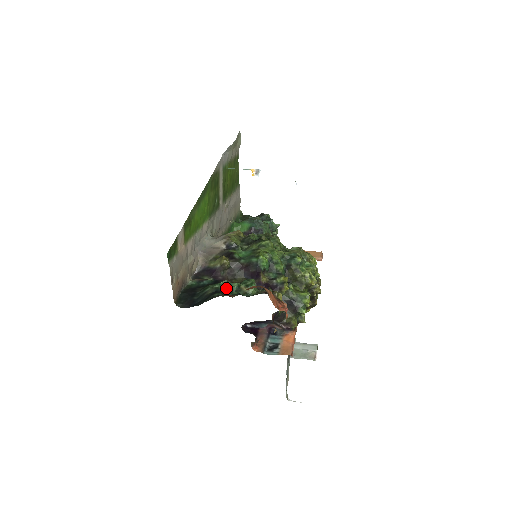
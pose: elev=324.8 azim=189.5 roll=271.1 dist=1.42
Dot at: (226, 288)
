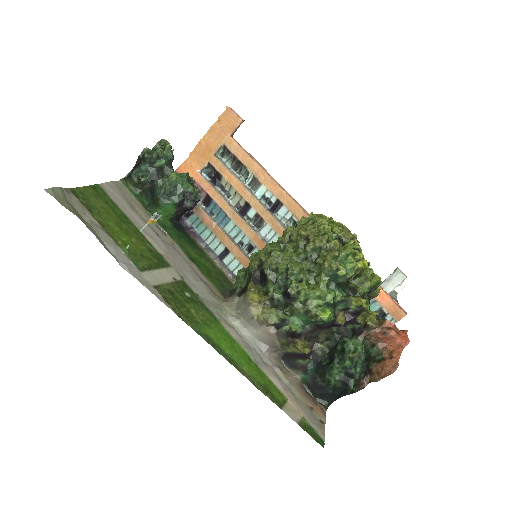
Dot at: (346, 372)
